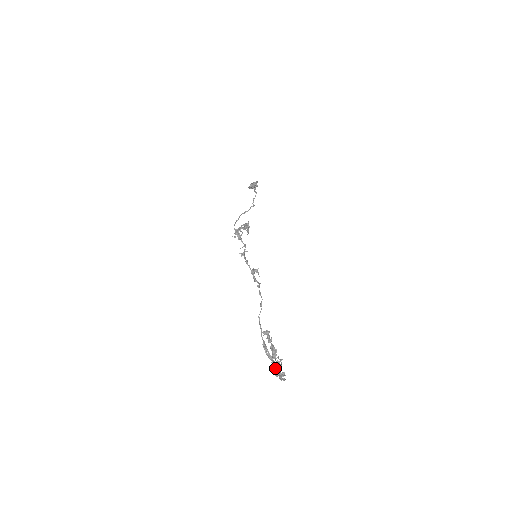
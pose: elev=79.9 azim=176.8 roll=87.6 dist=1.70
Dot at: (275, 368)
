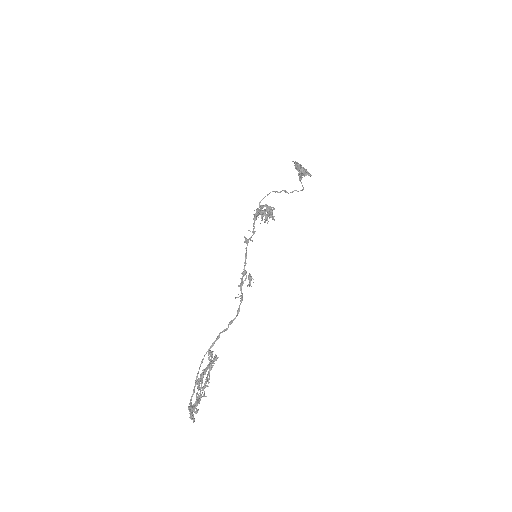
Dot at: (195, 402)
